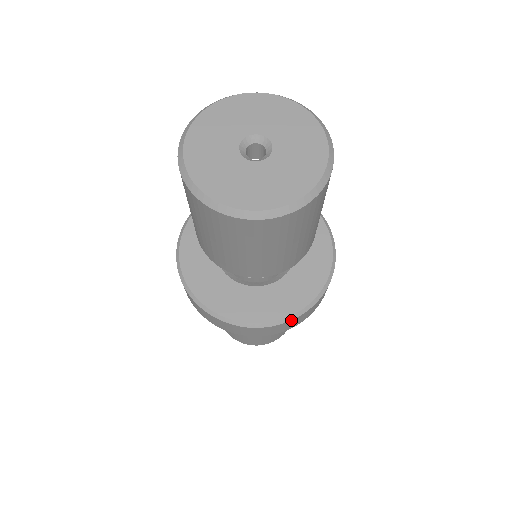
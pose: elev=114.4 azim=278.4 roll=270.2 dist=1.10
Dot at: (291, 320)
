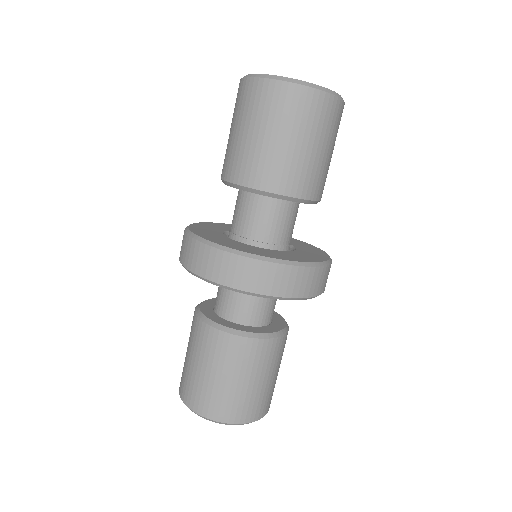
Dot at: (229, 253)
